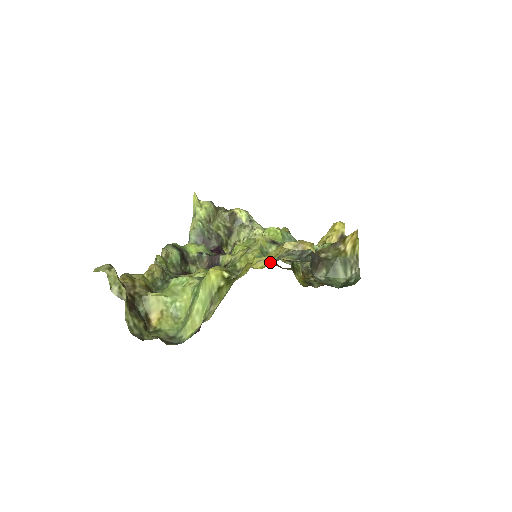
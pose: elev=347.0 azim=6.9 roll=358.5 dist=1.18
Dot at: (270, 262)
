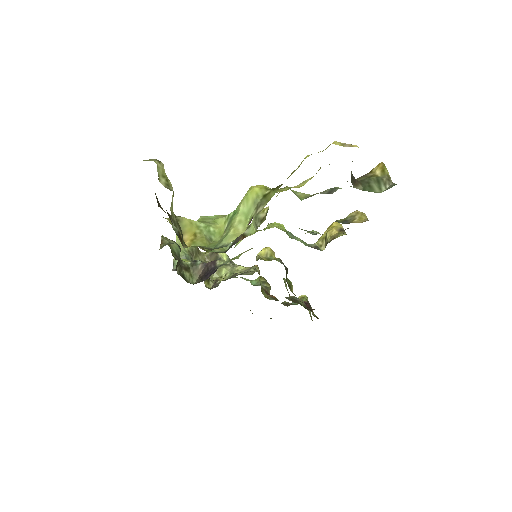
Dot at: (311, 178)
